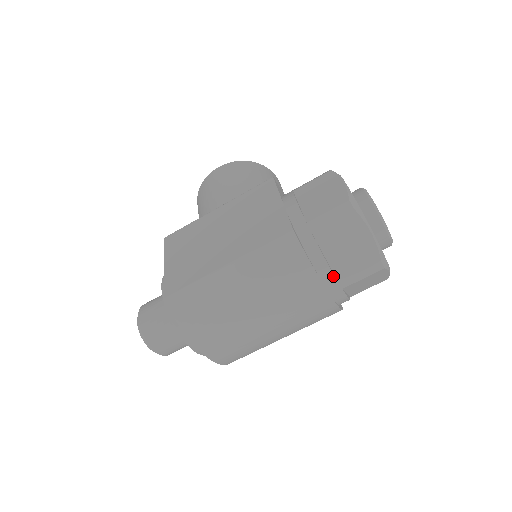
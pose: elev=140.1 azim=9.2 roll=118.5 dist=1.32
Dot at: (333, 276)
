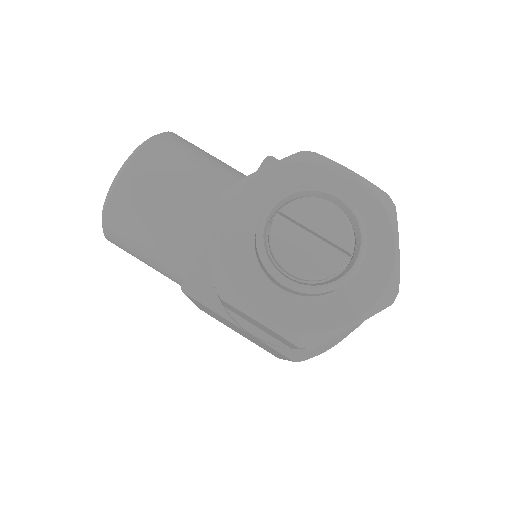
Dot at: occluded
